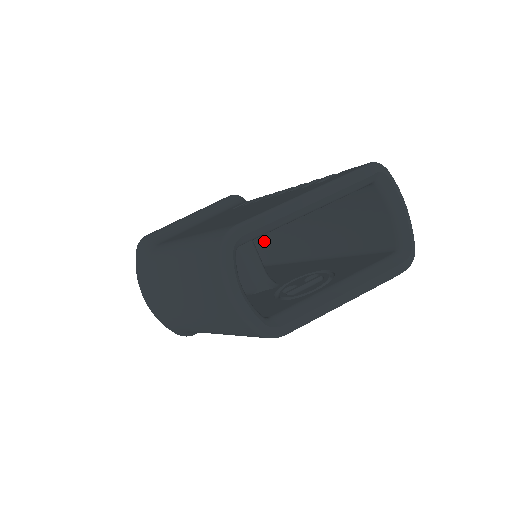
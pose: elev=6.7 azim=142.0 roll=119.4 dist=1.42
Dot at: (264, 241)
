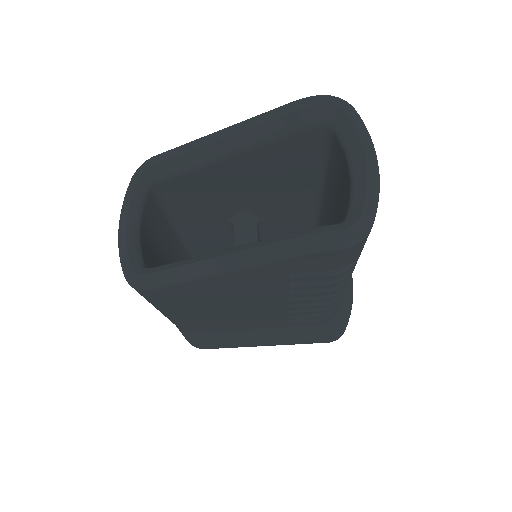
Dot at: occluded
